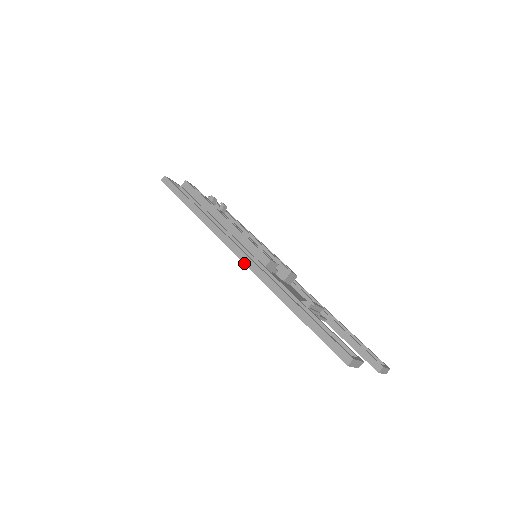
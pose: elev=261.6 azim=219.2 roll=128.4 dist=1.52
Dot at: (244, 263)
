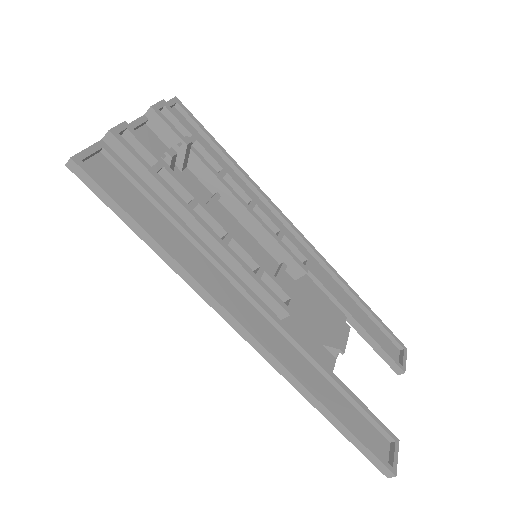
Dot at: (258, 352)
